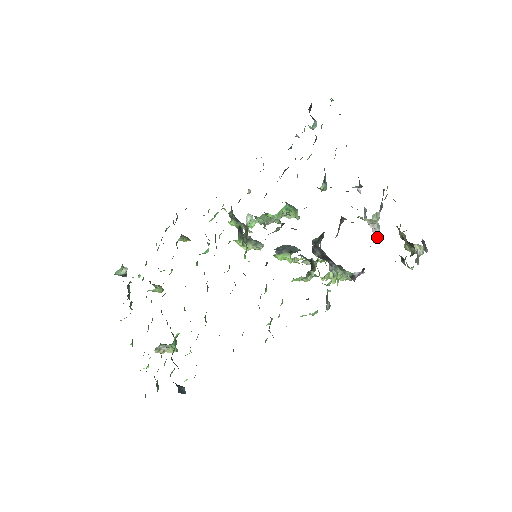
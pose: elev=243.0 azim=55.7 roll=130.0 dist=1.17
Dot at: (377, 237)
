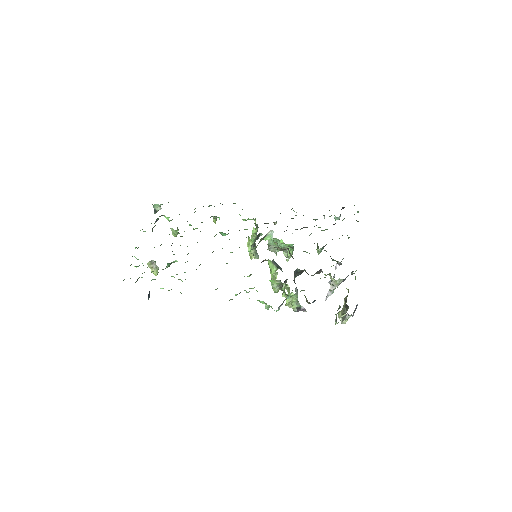
Dot at: occluded
